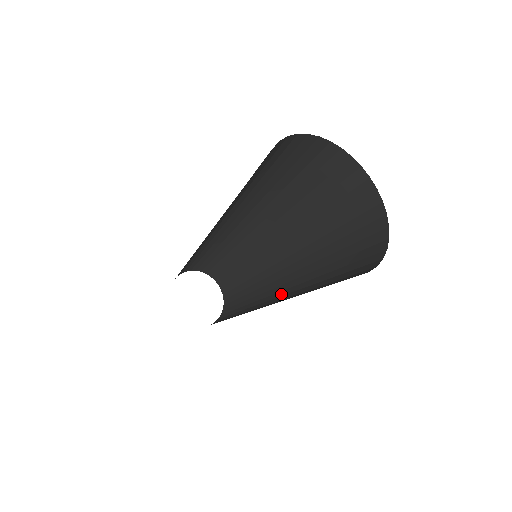
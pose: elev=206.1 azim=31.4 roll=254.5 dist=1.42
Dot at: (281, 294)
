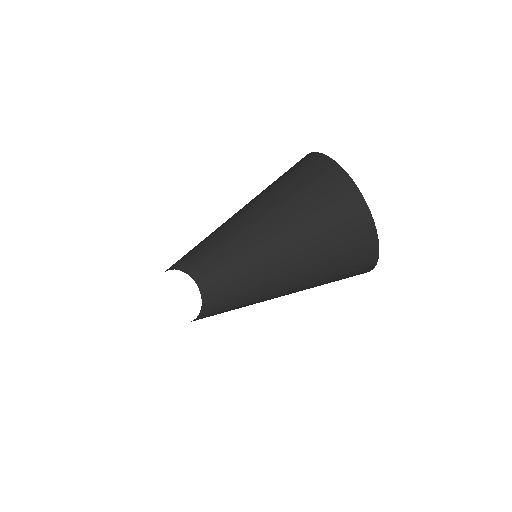
Dot at: (271, 294)
